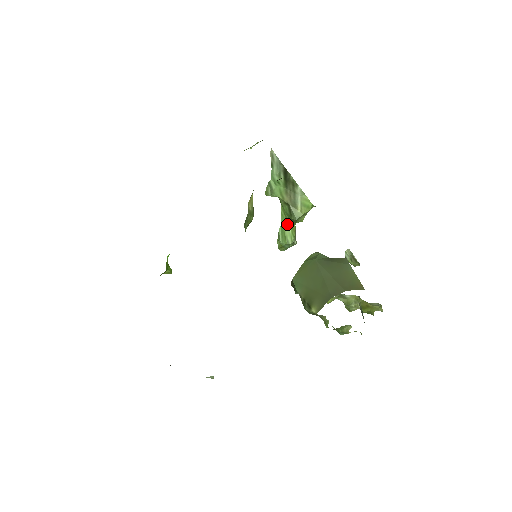
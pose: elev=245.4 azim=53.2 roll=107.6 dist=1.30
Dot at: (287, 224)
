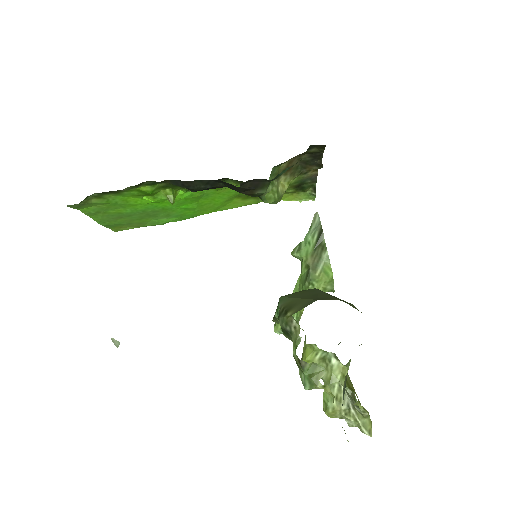
Dot at: occluded
